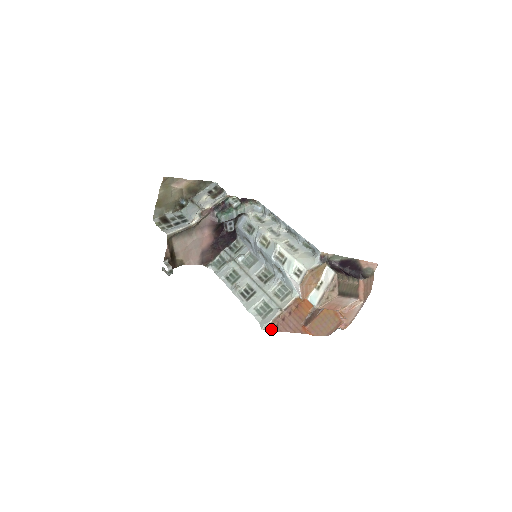
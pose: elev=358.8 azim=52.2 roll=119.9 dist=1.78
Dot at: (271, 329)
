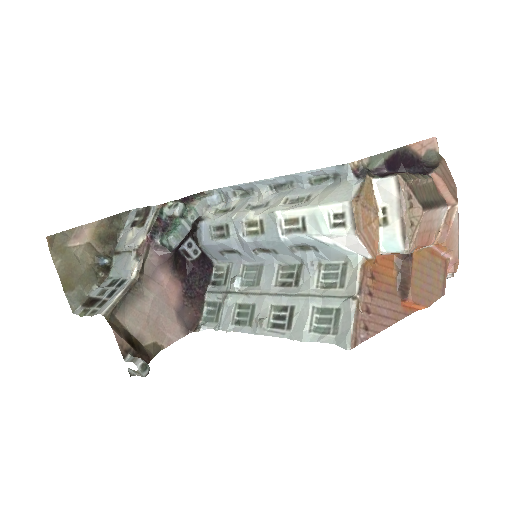
Dot at: (361, 339)
